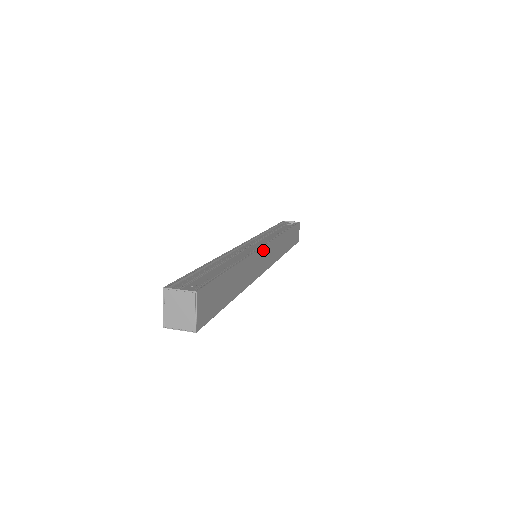
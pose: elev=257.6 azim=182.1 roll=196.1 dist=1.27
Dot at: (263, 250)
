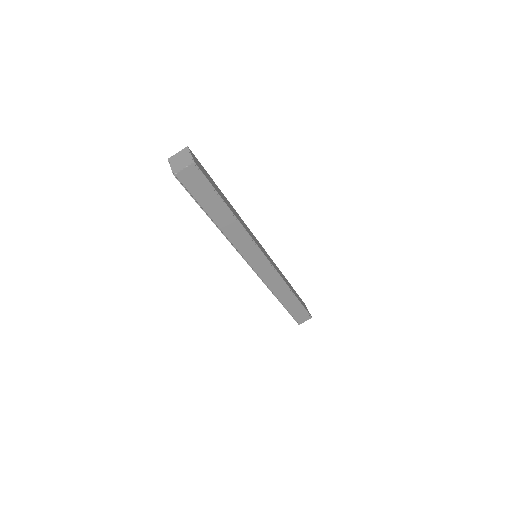
Dot at: (256, 239)
